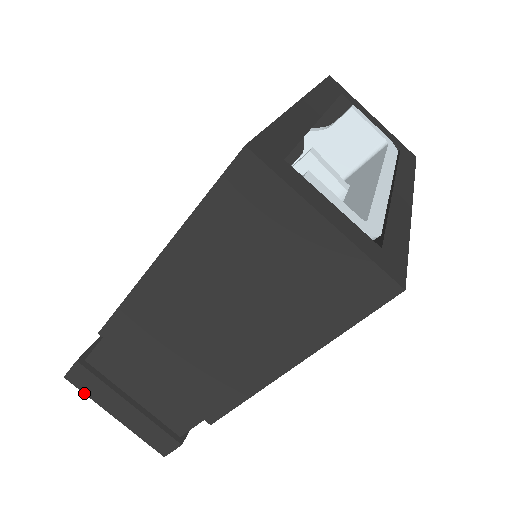
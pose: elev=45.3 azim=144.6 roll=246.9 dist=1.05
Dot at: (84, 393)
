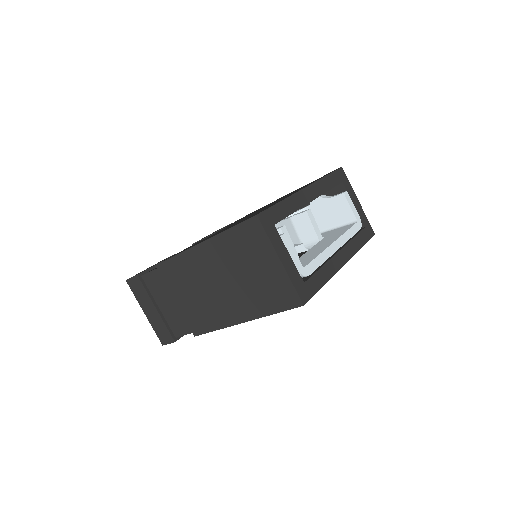
Dot at: (133, 293)
